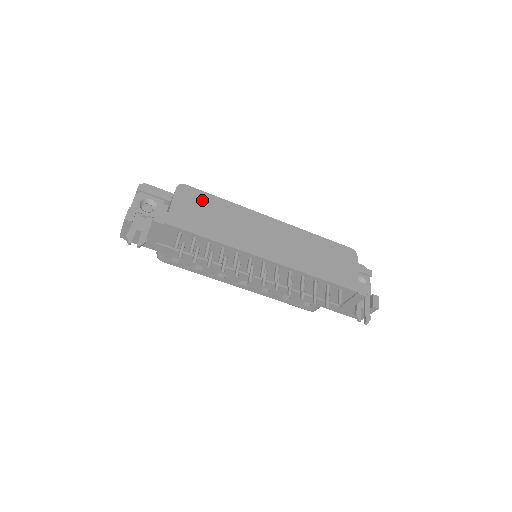
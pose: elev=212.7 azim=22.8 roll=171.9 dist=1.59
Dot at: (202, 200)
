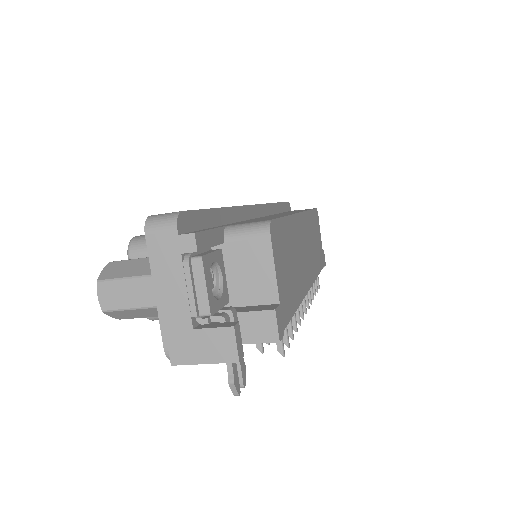
Dot at: (283, 239)
